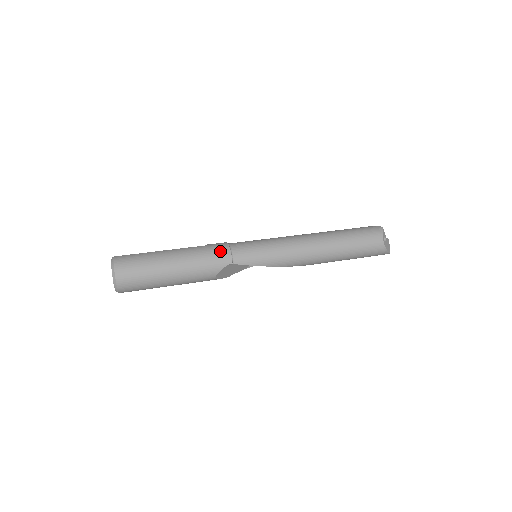
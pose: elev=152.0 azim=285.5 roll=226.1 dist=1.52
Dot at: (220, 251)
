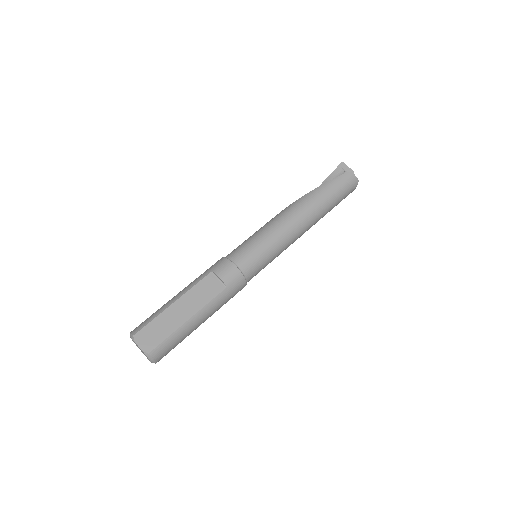
Dot at: (239, 290)
